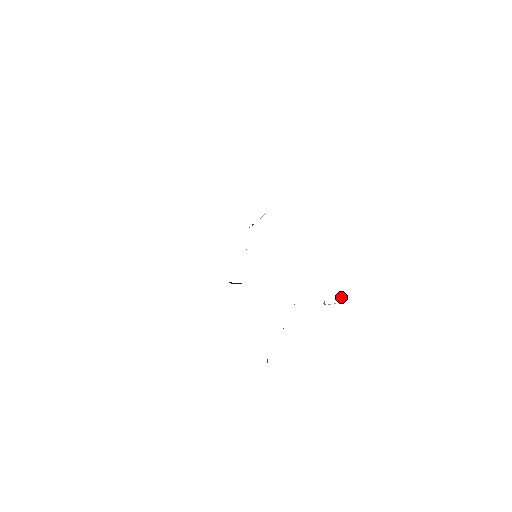
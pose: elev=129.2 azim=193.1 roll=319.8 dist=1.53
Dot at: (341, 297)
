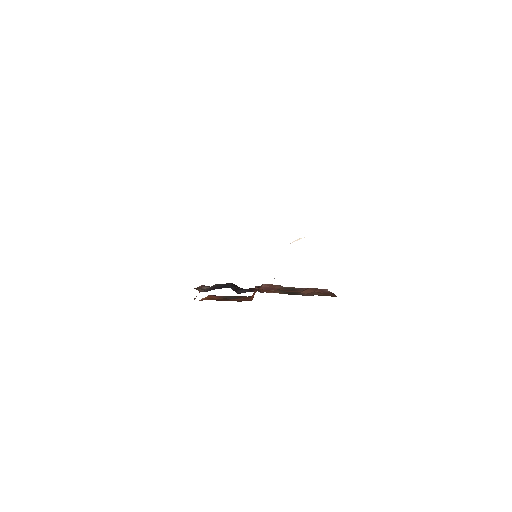
Dot at: occluded
